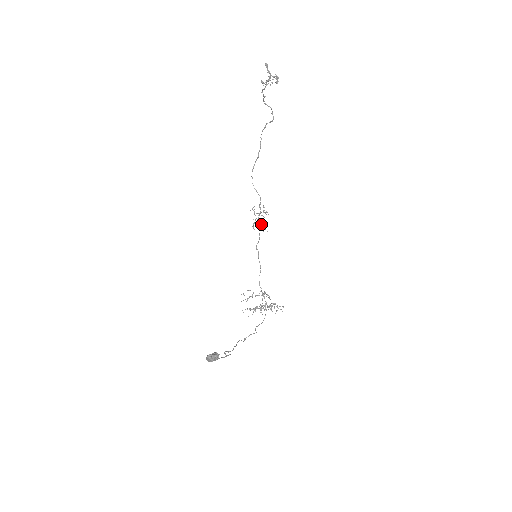
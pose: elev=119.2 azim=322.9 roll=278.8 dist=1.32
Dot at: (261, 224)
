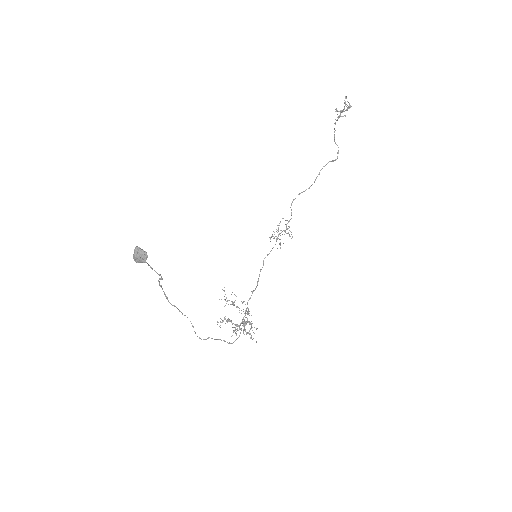
Dot at: occluded
